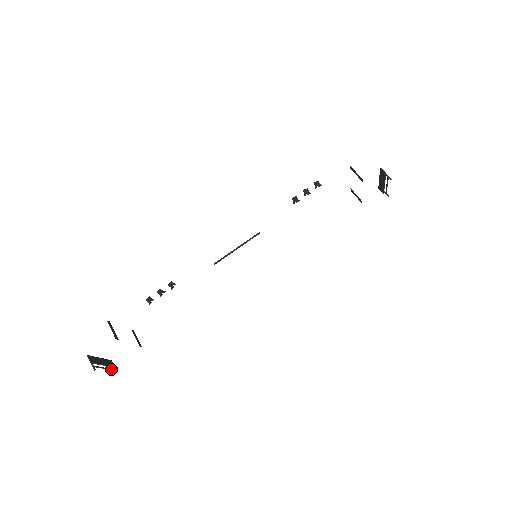
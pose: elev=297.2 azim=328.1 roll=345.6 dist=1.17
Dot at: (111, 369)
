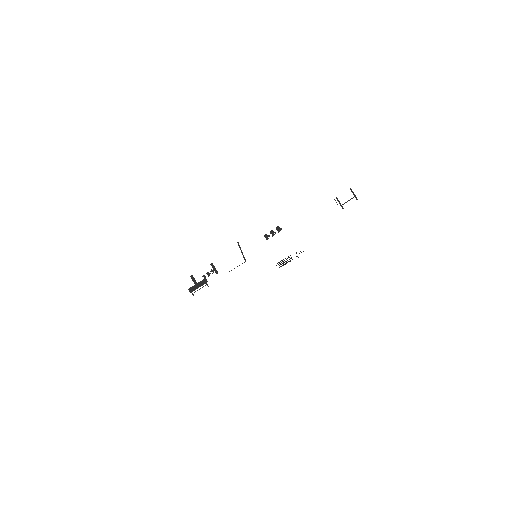
Dot at: (205, 285)
